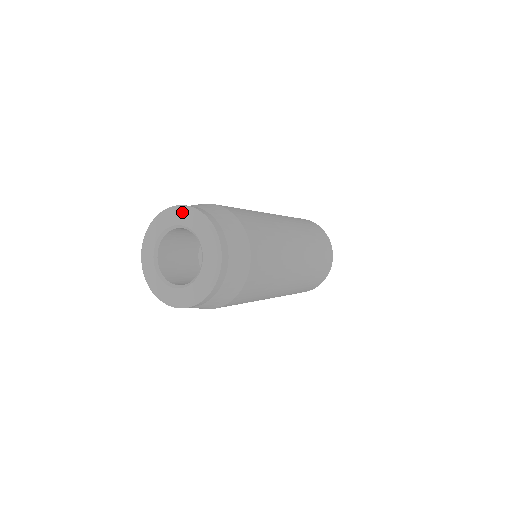
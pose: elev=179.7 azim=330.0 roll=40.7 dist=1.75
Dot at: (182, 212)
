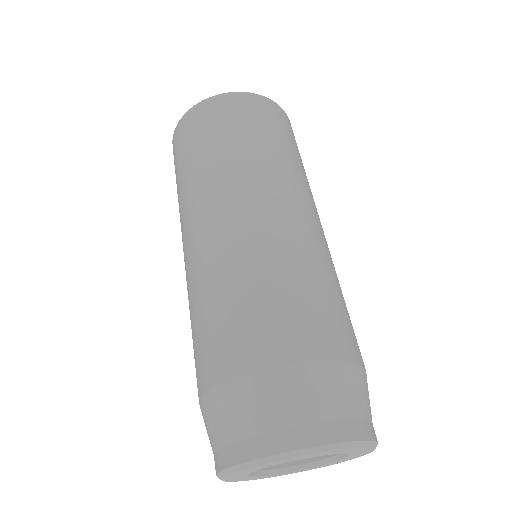
Dot at: (258, 467)
